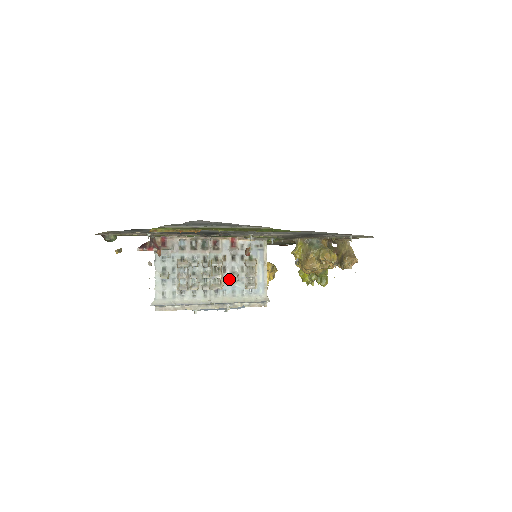
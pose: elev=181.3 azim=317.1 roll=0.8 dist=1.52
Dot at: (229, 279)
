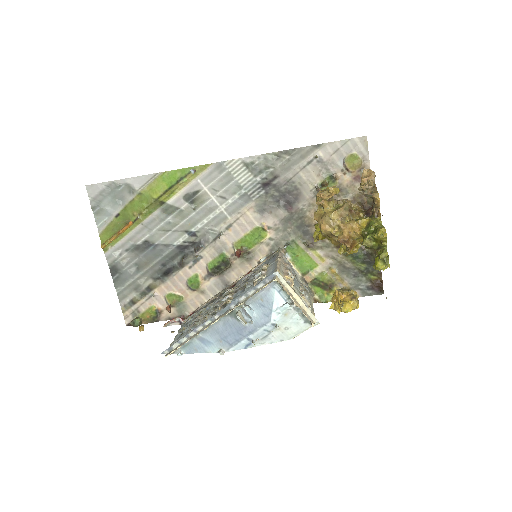
Dot at: (239, 293)
